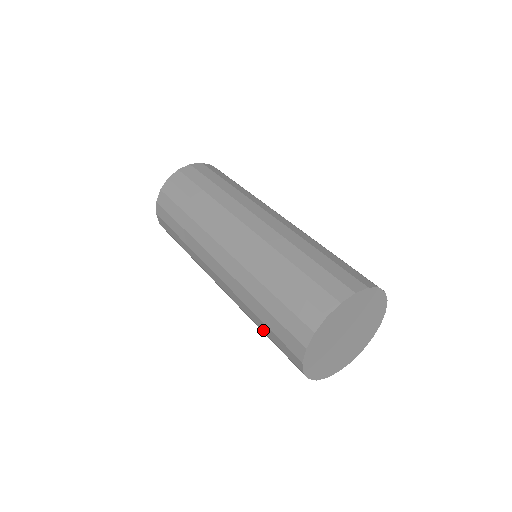
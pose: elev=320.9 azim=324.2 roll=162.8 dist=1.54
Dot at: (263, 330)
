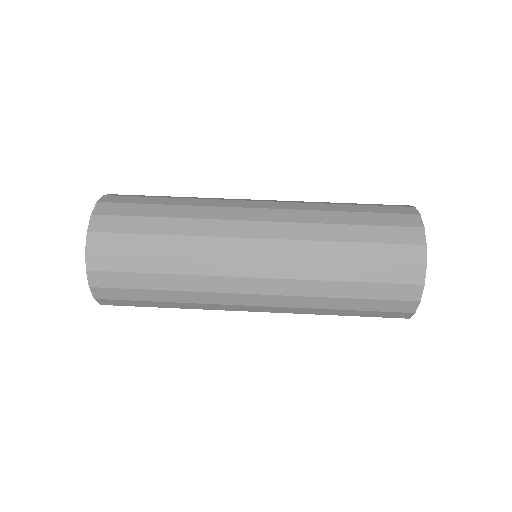
Dot at: (351, 296)
